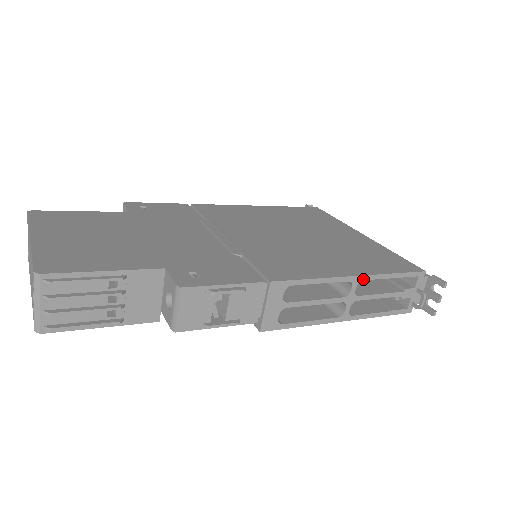
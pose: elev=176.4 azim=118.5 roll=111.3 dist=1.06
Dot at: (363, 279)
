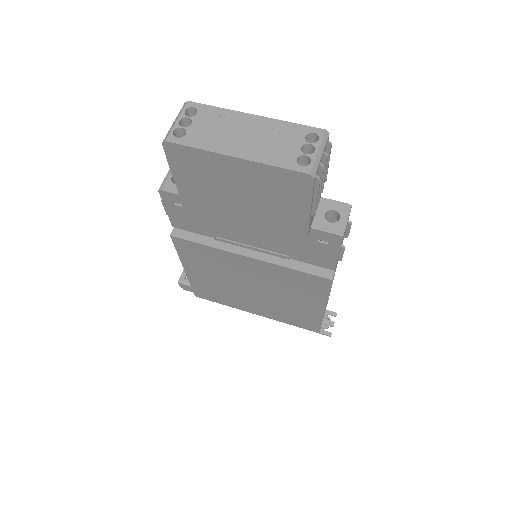
Dot at: (332, 283)
